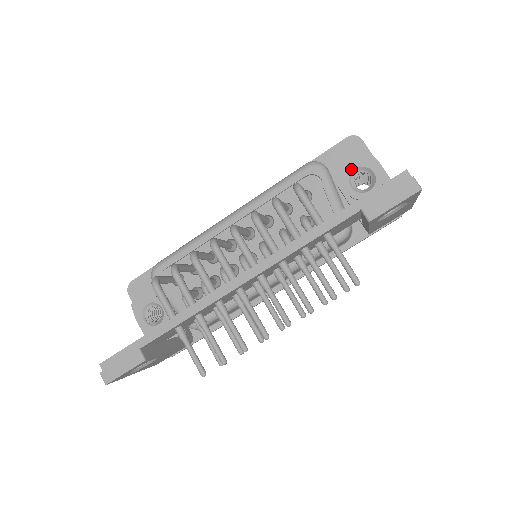
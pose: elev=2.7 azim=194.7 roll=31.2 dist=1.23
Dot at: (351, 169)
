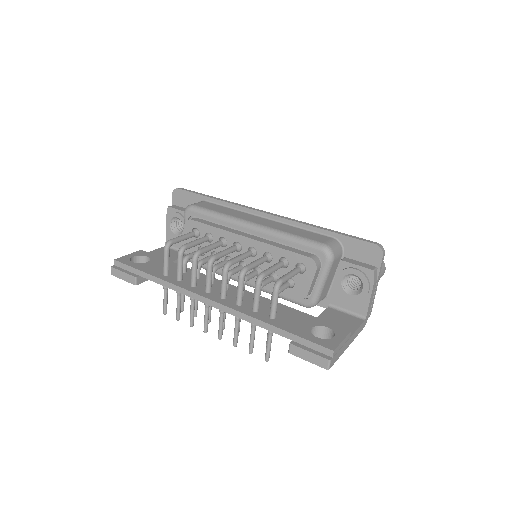
Dot at: (352, 272)
